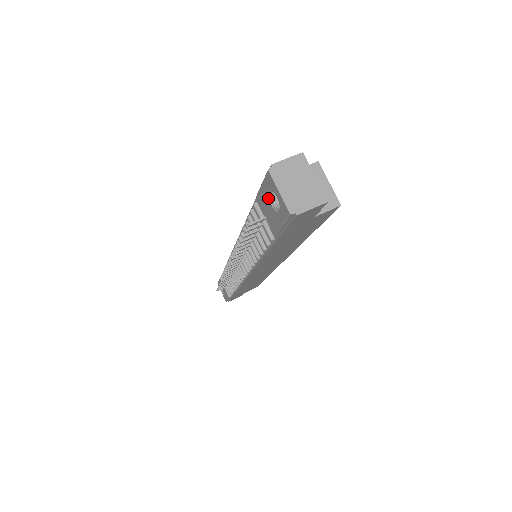
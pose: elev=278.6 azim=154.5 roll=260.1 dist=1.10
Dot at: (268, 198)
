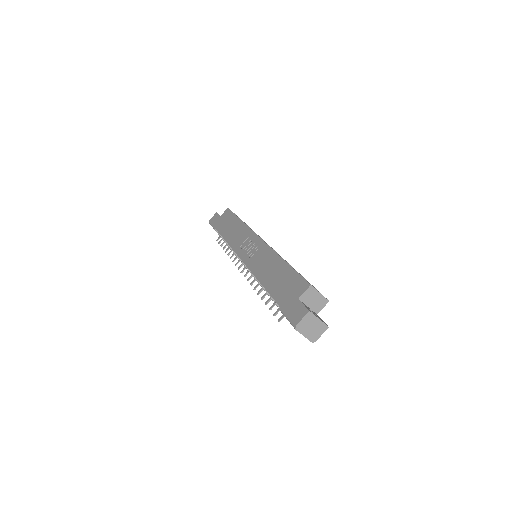
Dot at: occluded
